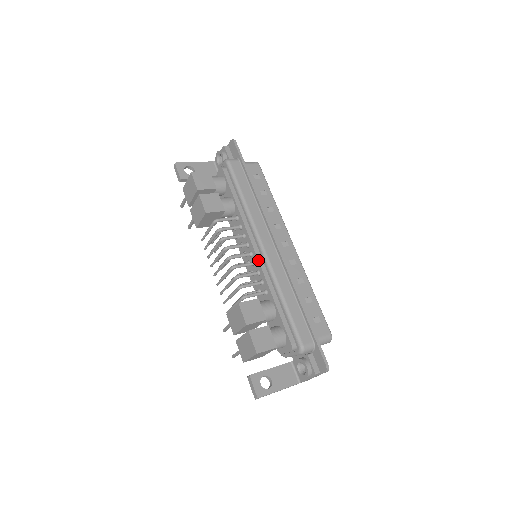
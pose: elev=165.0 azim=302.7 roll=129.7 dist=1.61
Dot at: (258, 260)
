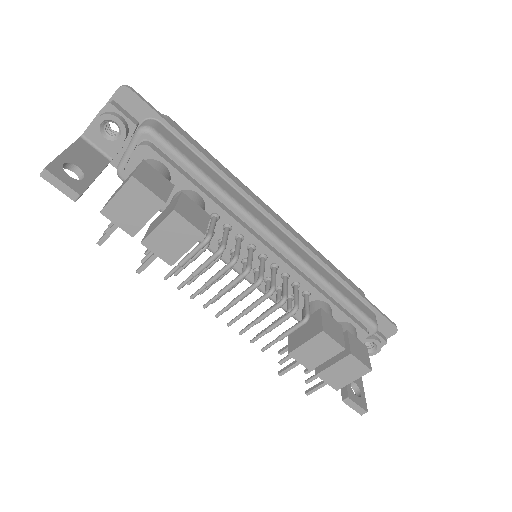
Dot at: (283, 261)
